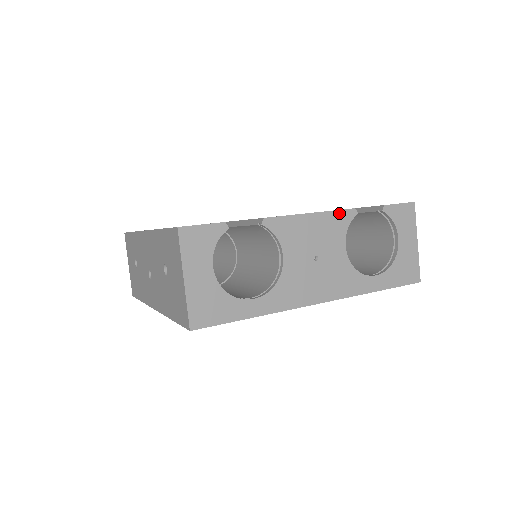
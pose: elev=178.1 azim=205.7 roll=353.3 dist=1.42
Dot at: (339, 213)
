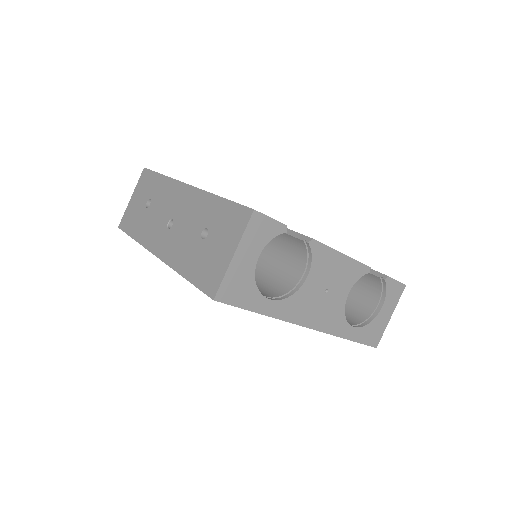
Dot at: (359, 265)
